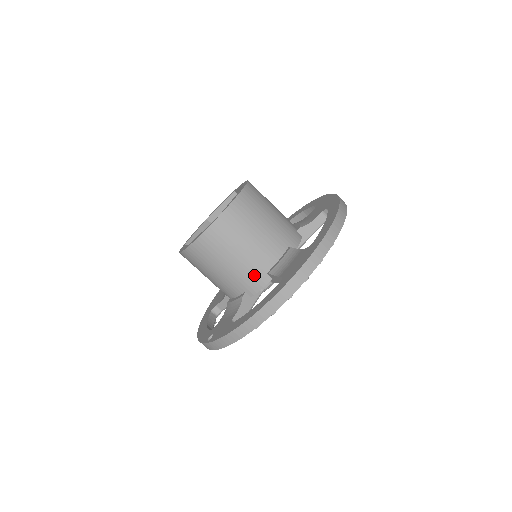
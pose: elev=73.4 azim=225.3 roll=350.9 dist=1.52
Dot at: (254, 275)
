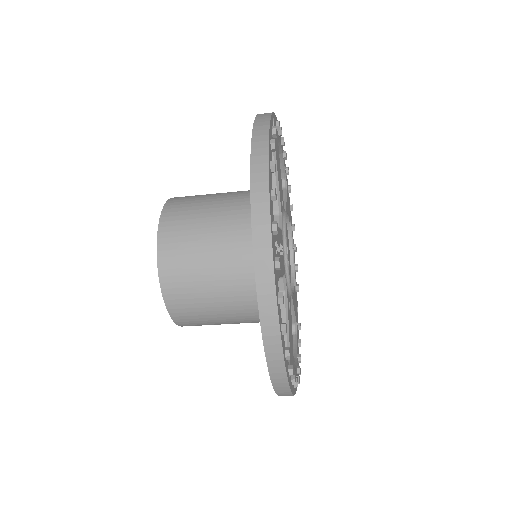
Dot at: occluded
